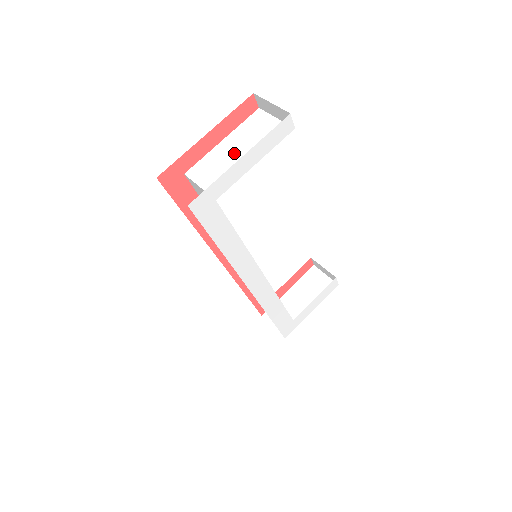
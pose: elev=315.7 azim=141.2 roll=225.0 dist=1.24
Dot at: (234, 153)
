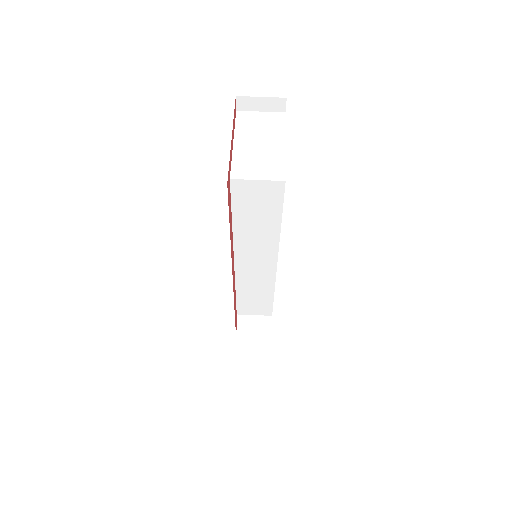
Dot at: (257, 146)
